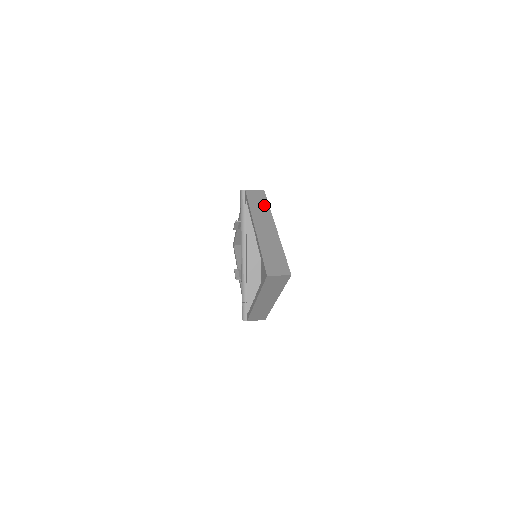
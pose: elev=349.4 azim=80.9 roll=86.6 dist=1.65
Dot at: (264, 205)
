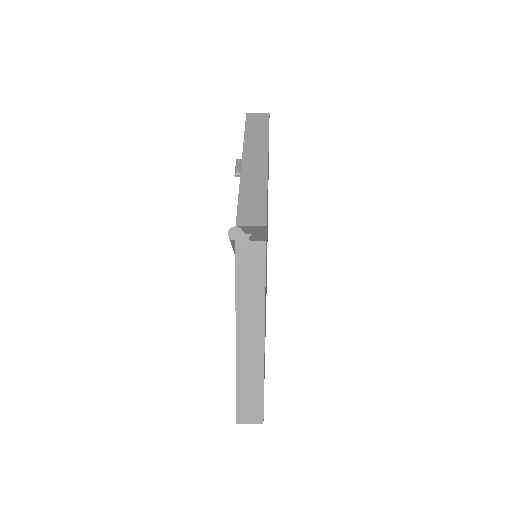
Dot at: (258, 286)
